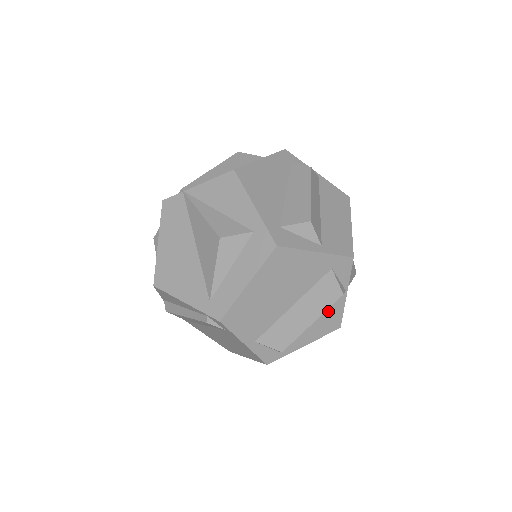
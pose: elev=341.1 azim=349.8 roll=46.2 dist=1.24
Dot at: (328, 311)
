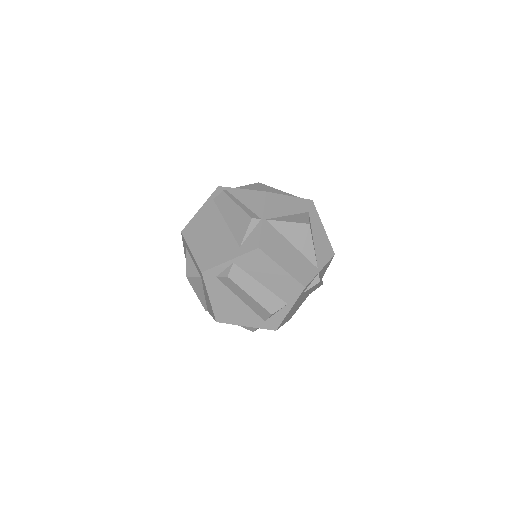
Dot at: (321, 272)
